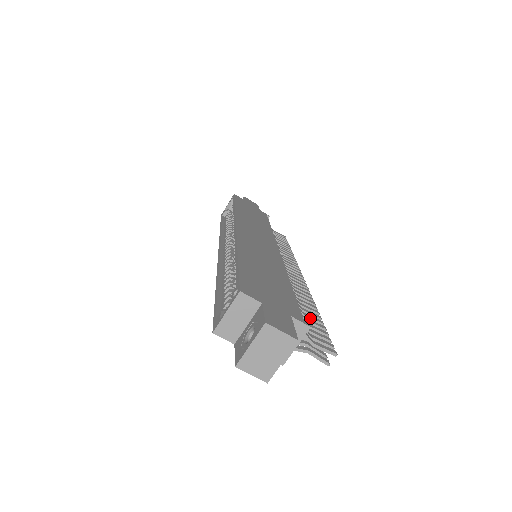
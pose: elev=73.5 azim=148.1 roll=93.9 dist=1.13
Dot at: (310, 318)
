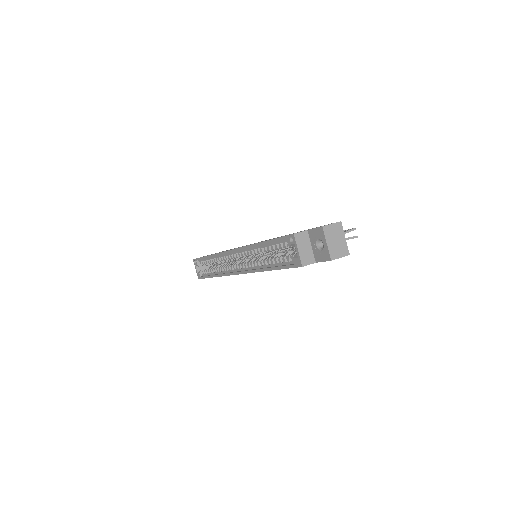
Dot at: occluded
